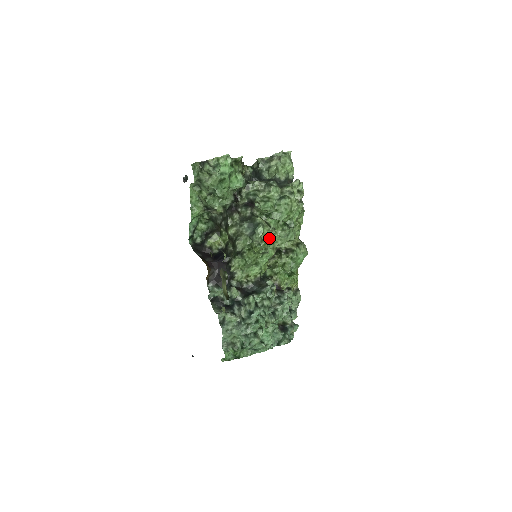
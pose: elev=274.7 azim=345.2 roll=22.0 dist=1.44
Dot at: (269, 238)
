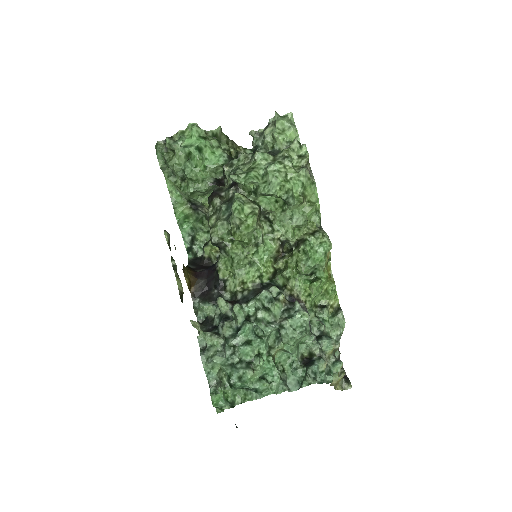
Dot at: (251, 217)
